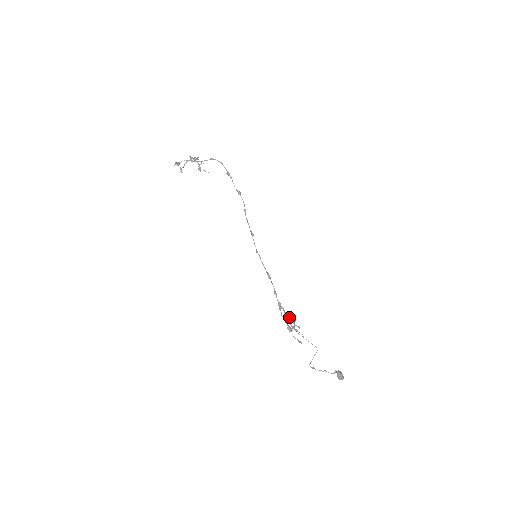
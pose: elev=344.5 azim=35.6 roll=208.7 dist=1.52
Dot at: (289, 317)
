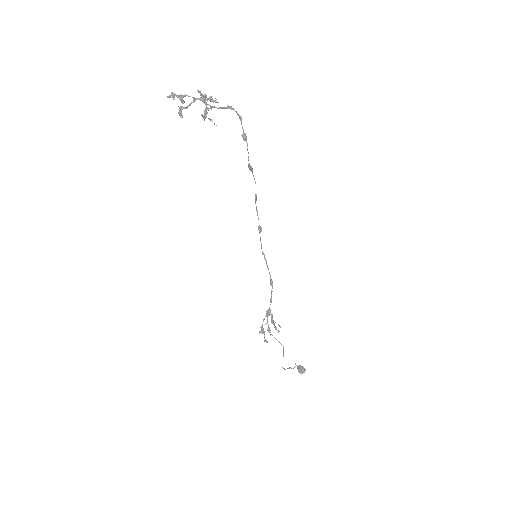
Dot at: (274, 323)
